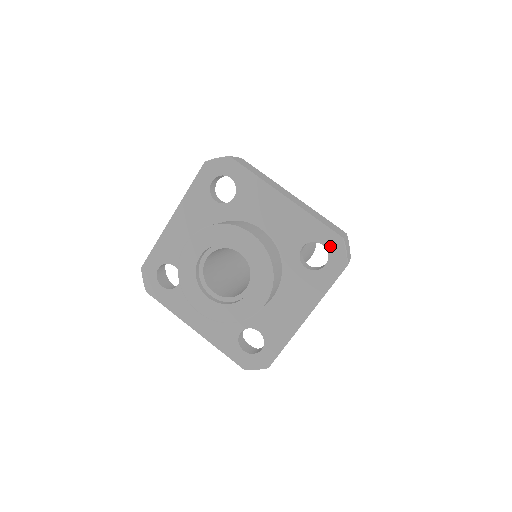
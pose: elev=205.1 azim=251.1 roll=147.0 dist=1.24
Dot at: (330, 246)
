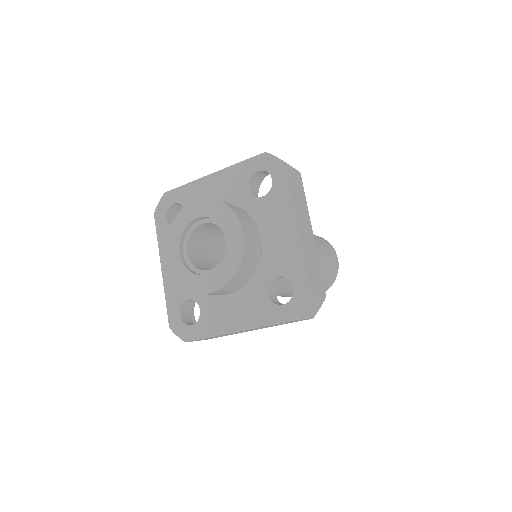
Dot at: (263, 166)
